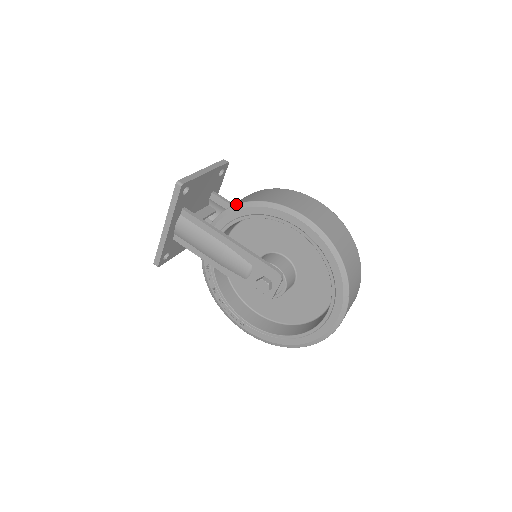
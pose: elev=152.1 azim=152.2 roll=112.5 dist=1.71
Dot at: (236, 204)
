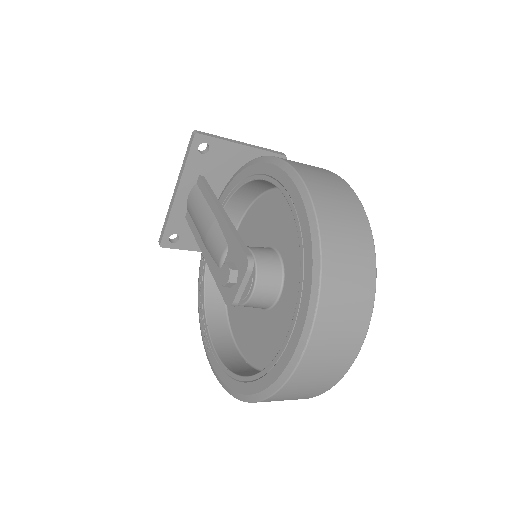
Dot at: (242, 166)
